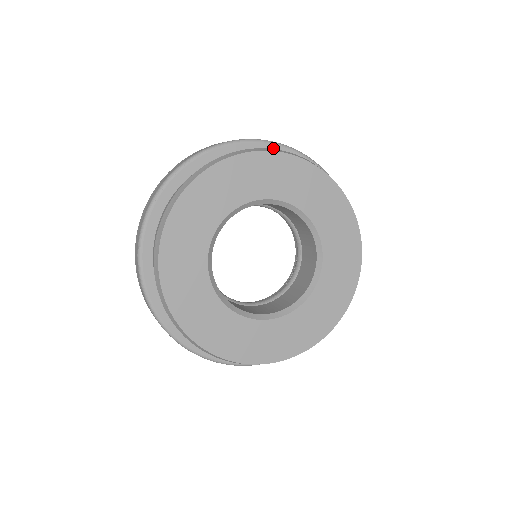
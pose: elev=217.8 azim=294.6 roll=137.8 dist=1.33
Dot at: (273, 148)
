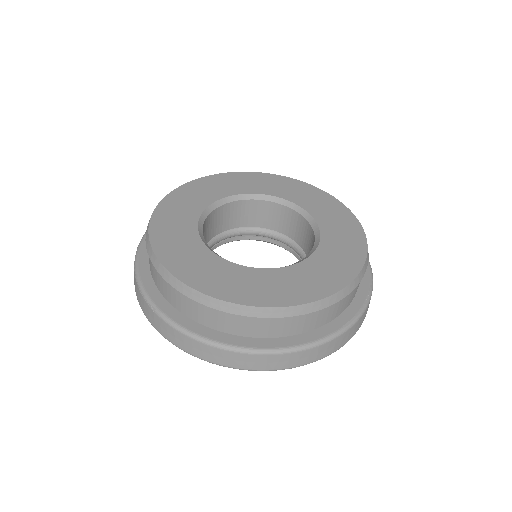
Dot at: occluded
